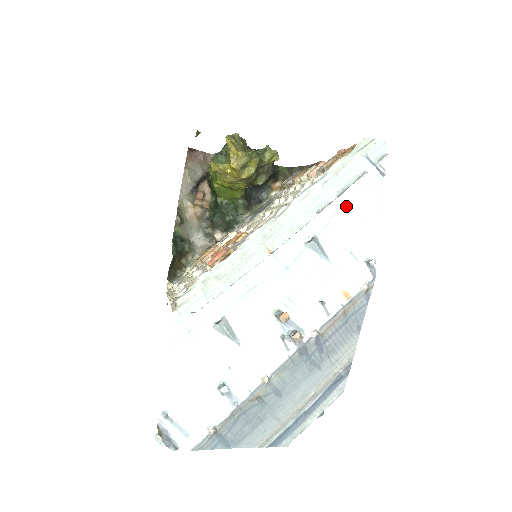
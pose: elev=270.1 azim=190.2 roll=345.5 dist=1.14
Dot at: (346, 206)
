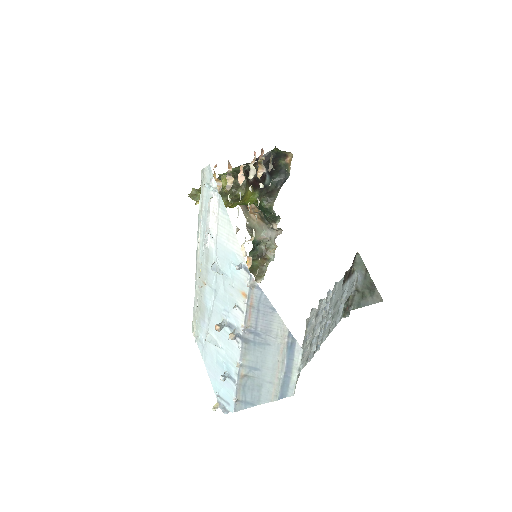
Dot at: (216, 230)
